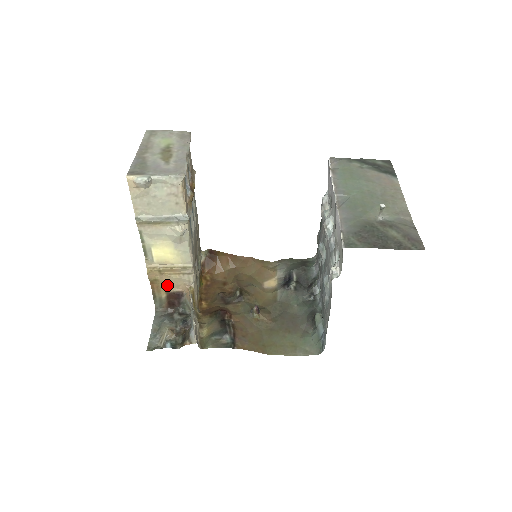
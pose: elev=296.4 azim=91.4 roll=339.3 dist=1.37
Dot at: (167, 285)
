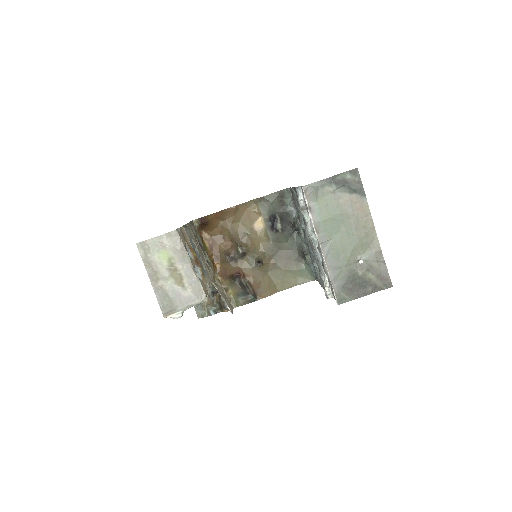
Dot at: occluded
